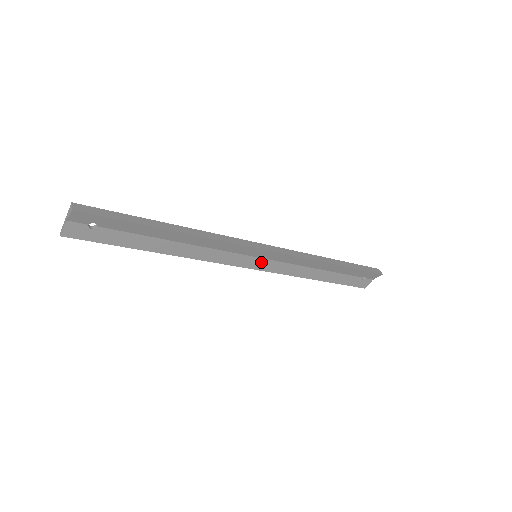
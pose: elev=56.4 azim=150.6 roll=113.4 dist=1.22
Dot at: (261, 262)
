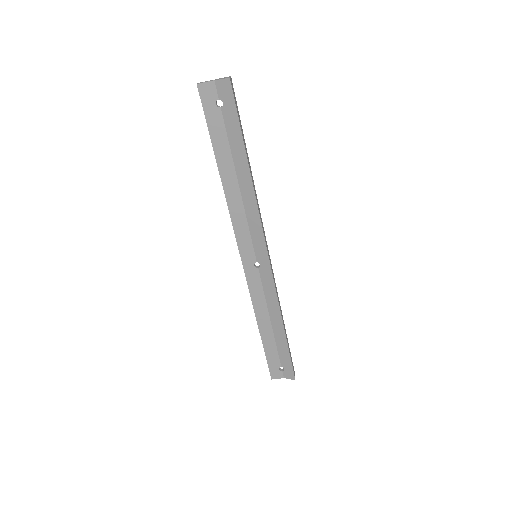
Dot at: (252, 265)
